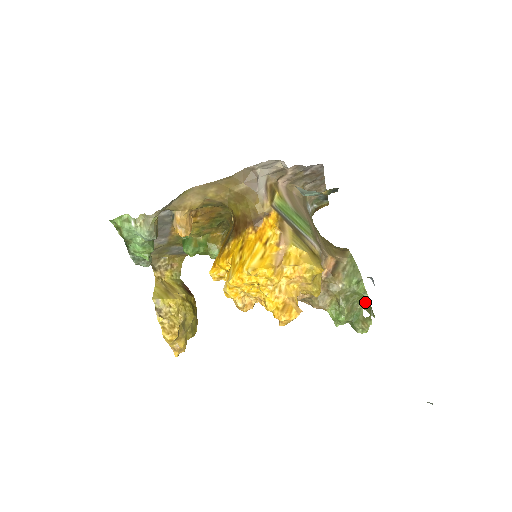
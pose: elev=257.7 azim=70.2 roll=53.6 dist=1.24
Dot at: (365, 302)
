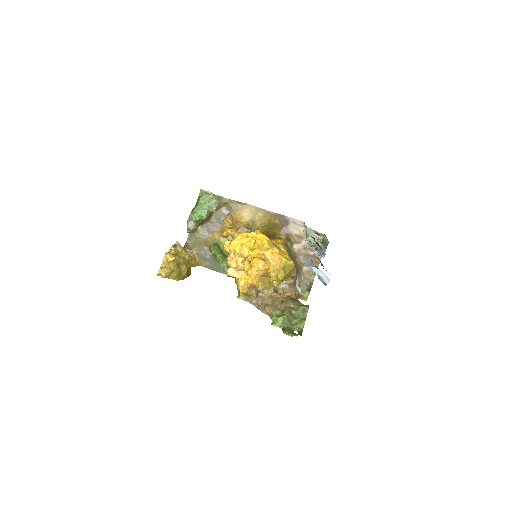
Dot at: (301, 324)
